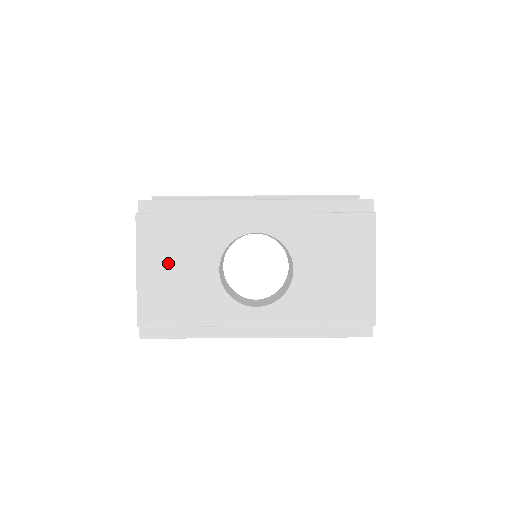
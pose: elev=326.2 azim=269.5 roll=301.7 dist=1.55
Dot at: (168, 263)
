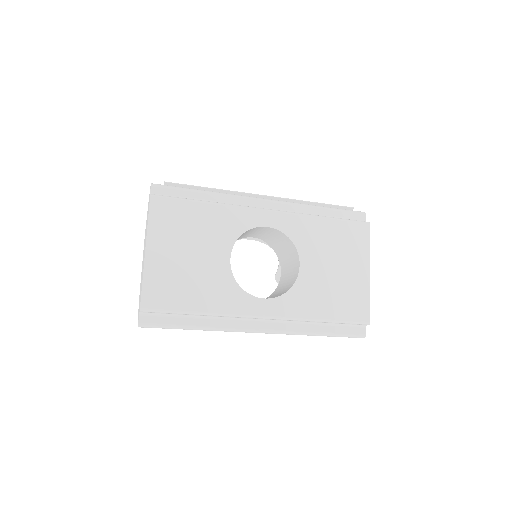
Dot at: (179, 246)
